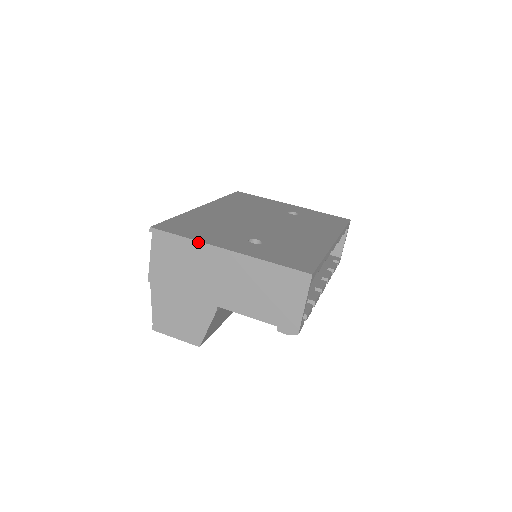
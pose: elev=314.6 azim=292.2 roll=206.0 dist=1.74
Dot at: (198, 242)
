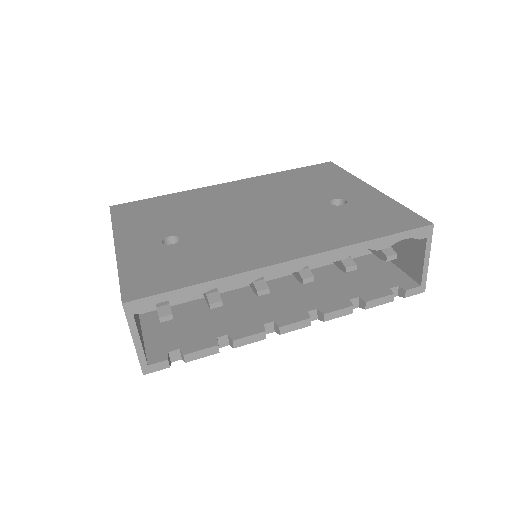
Dot at: (113, 230)
